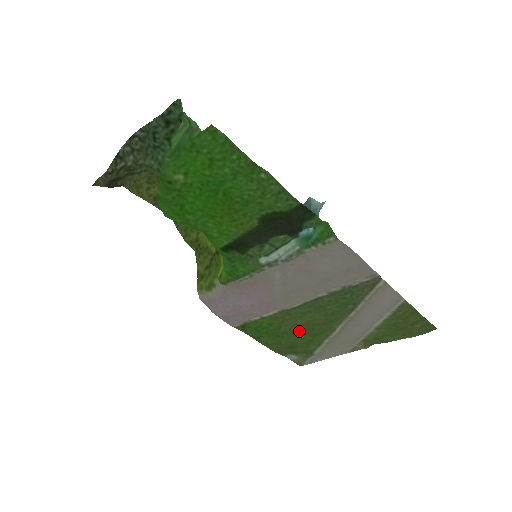
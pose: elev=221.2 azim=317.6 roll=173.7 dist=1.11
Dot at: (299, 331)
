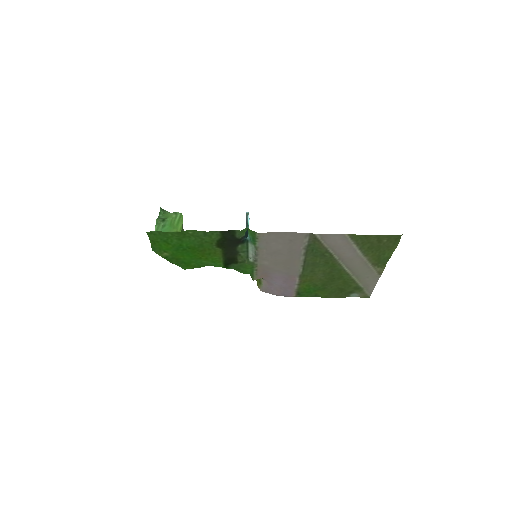
Dot at: (329, 280)
